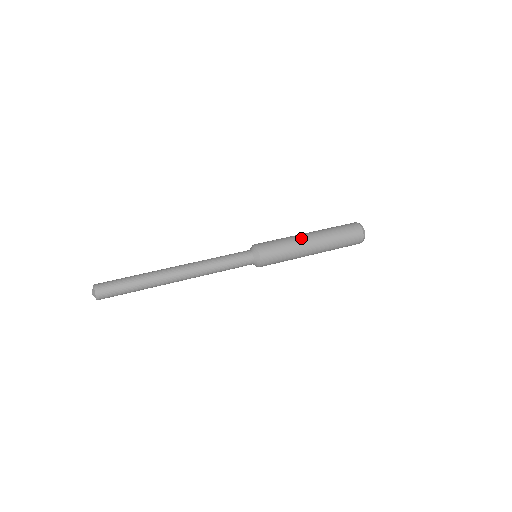
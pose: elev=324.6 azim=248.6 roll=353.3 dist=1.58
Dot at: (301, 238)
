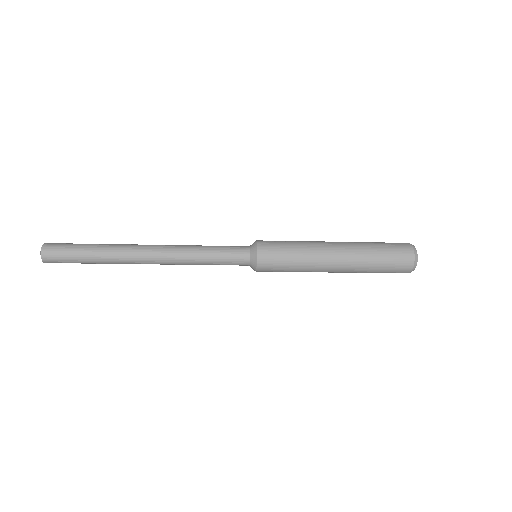
Dot at: (319, 241)
